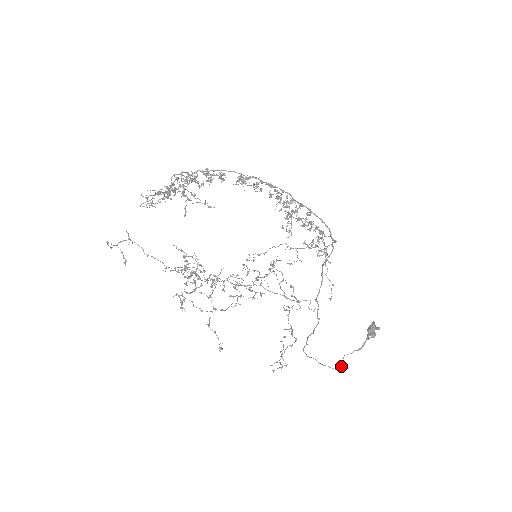
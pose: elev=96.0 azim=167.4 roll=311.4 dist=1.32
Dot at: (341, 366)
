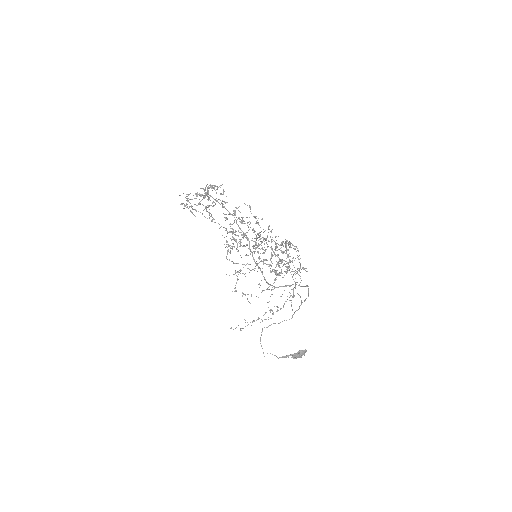
Dot at: (264, 356)
